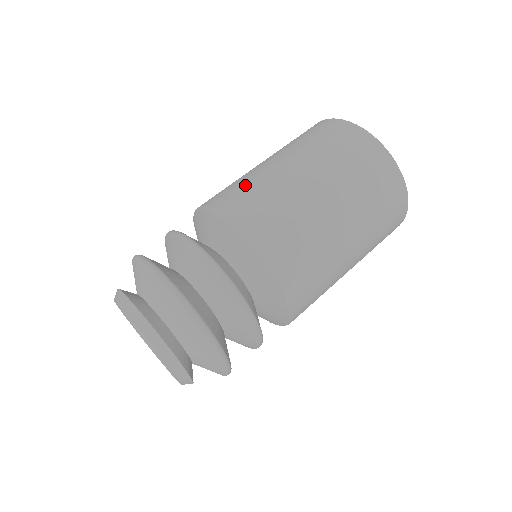
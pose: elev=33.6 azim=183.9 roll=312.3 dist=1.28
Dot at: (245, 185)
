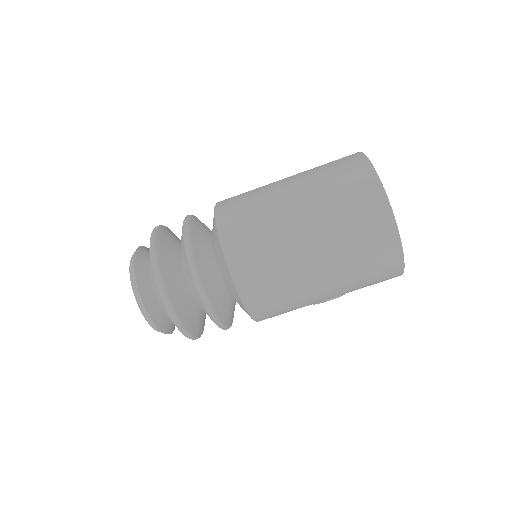
Dot at: (250, 191)
